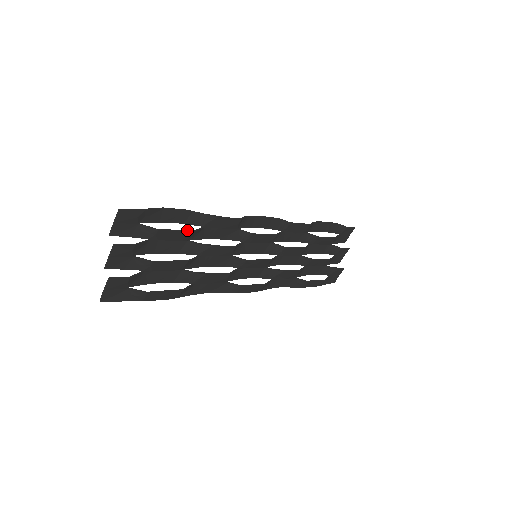
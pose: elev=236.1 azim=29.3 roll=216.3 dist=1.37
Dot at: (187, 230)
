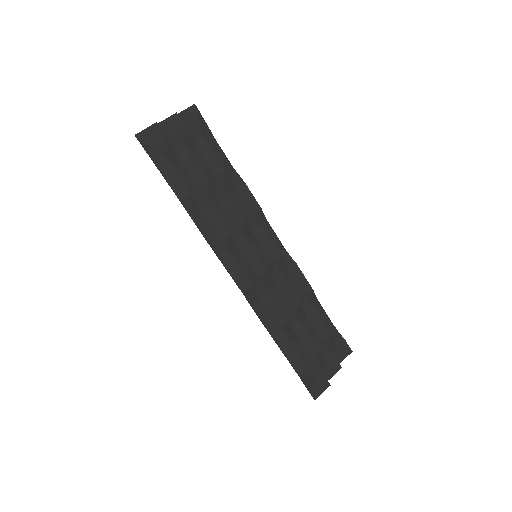
Dot at: (222, 165)
